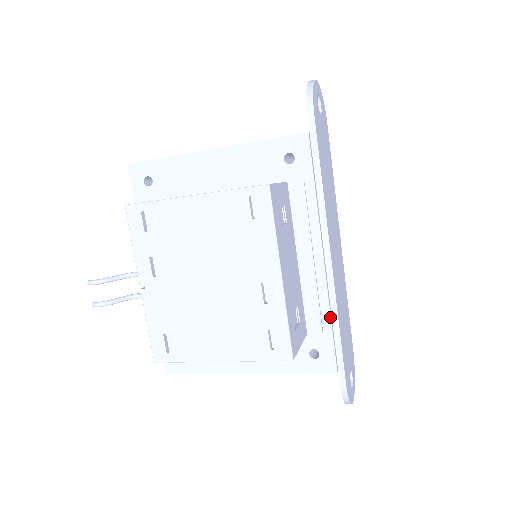
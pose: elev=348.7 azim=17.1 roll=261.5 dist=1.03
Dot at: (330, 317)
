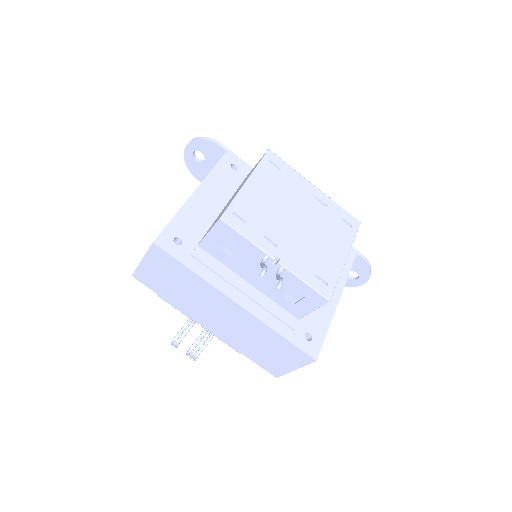
Dot at: occluded
